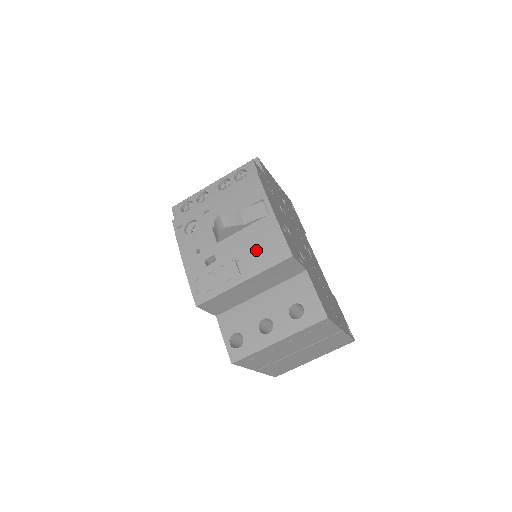
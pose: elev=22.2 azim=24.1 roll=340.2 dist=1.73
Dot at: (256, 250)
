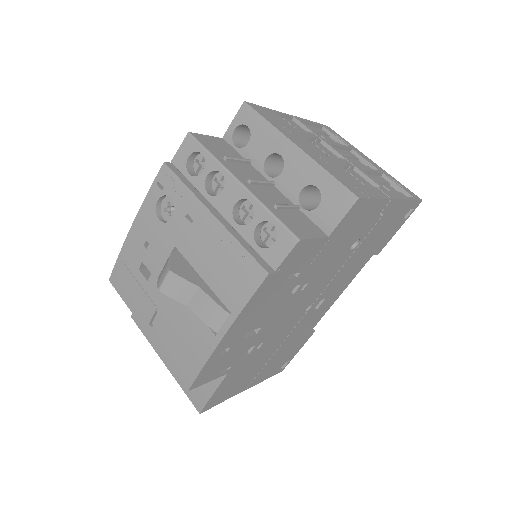
Dot at: (175, 335)
